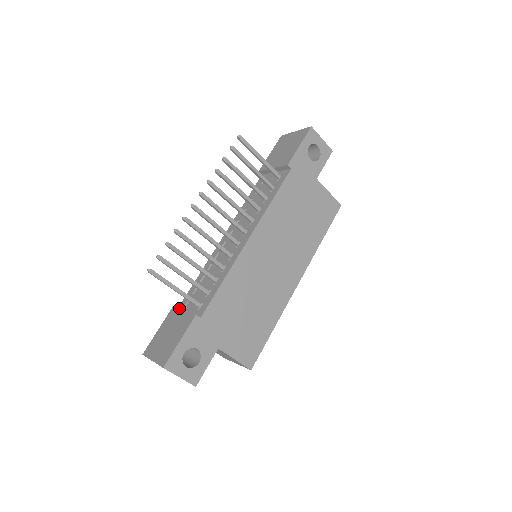
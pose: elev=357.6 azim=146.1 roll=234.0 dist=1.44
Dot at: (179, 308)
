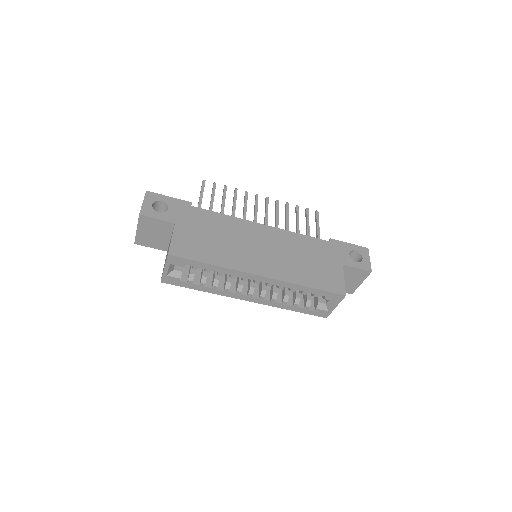
Dot at: occluded
